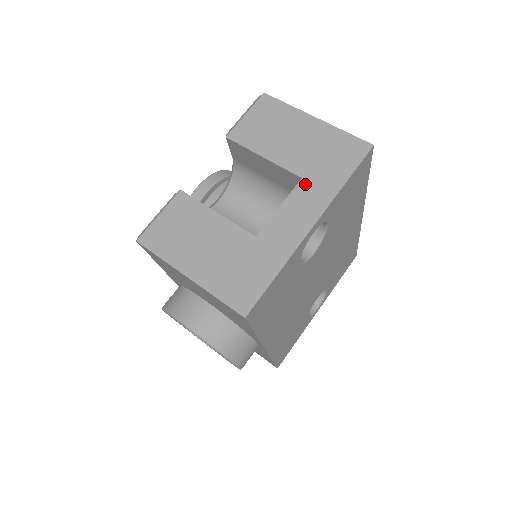
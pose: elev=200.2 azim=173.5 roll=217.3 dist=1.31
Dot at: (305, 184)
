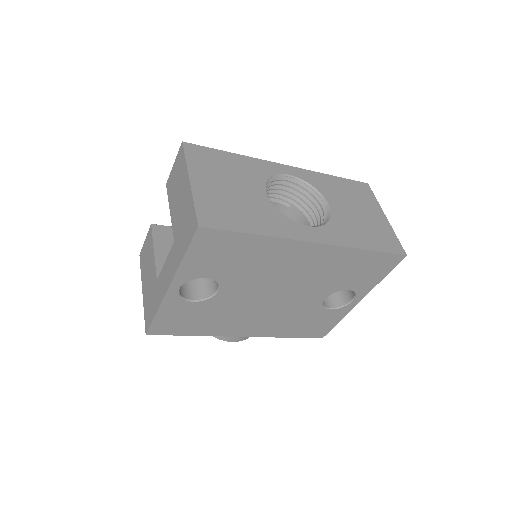
Dot at: (174, 248)
